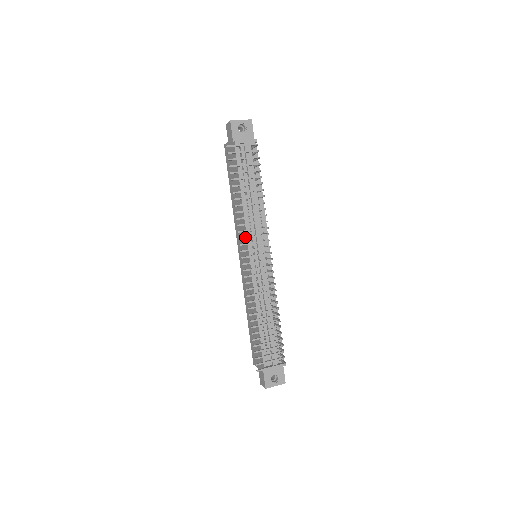
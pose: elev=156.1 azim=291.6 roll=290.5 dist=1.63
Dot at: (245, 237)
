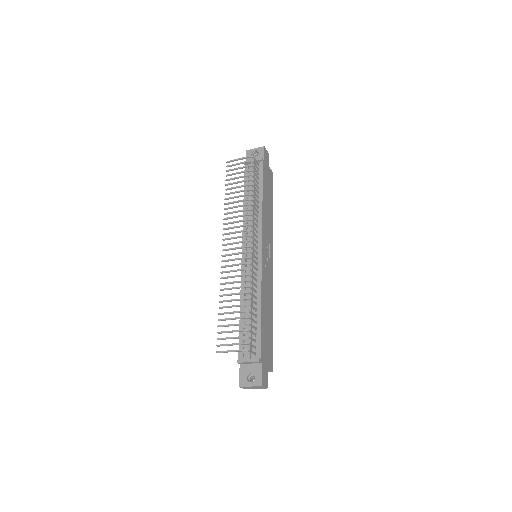
Dot at: (228, 228)
